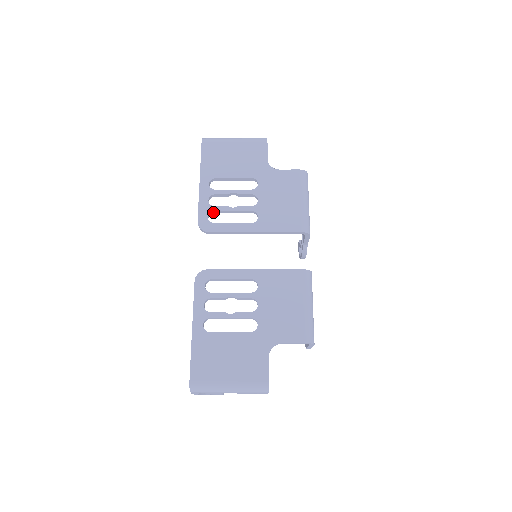
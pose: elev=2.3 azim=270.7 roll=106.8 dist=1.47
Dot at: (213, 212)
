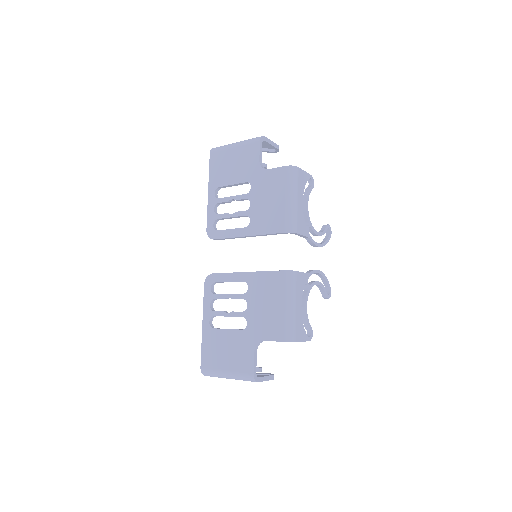
Dot at: (219, 219)
